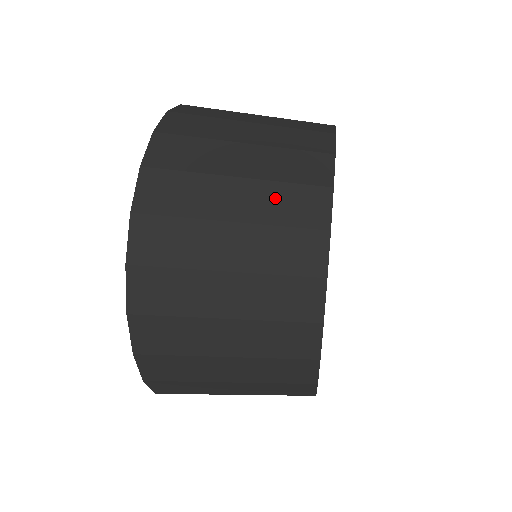
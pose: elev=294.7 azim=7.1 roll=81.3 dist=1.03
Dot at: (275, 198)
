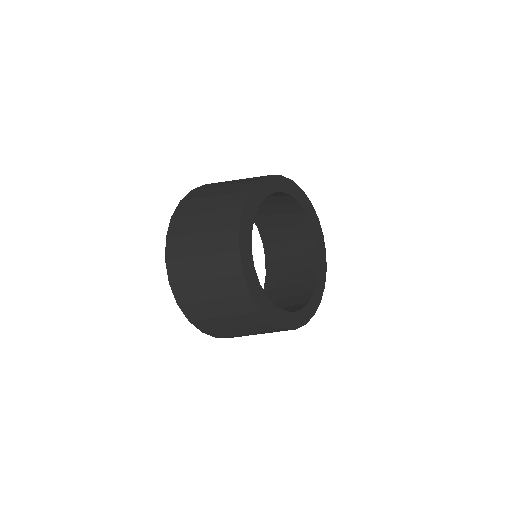
Dot at: (235, 187)
